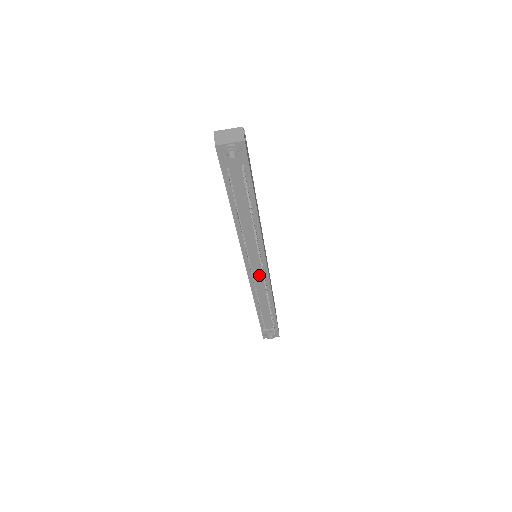
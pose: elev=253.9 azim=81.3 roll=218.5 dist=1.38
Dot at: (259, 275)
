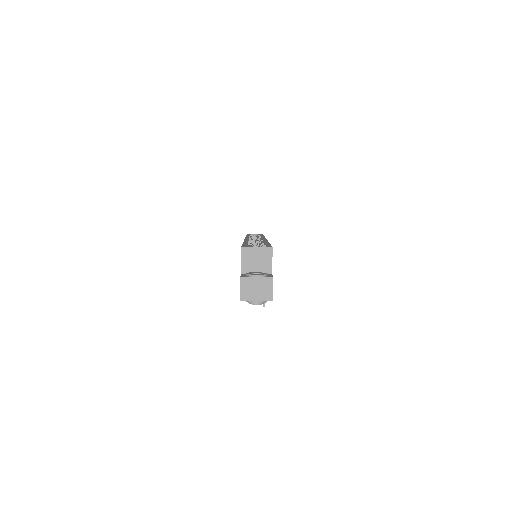
Dot at: occluded
